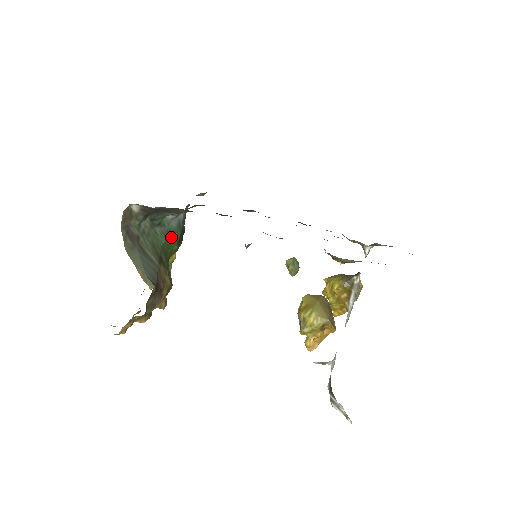
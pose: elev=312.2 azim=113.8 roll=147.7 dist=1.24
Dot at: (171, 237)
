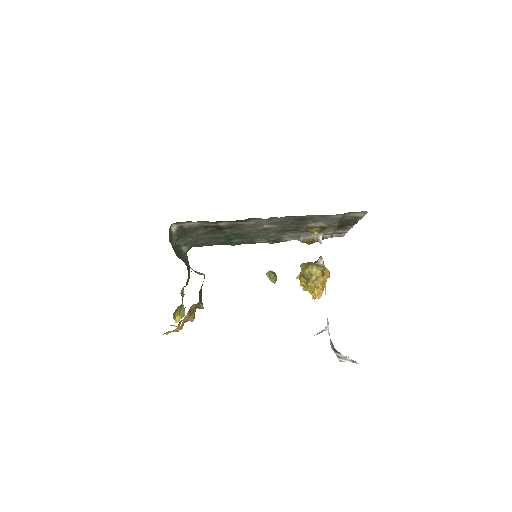
Dot at: occluded
